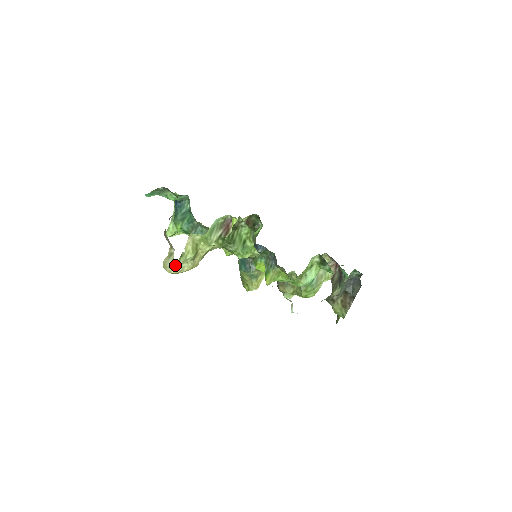
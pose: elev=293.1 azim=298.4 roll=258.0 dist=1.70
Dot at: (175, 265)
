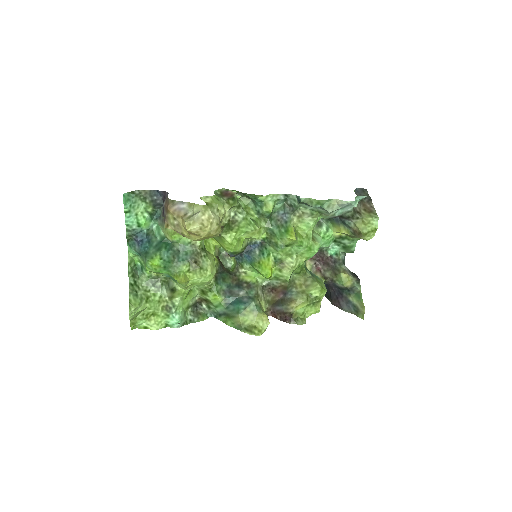
Dot at: (204, 214)
